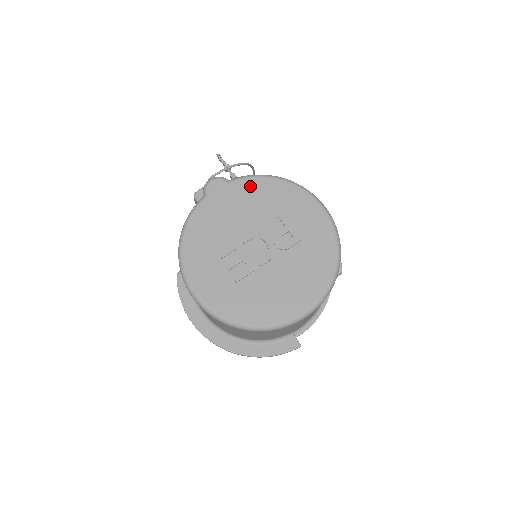
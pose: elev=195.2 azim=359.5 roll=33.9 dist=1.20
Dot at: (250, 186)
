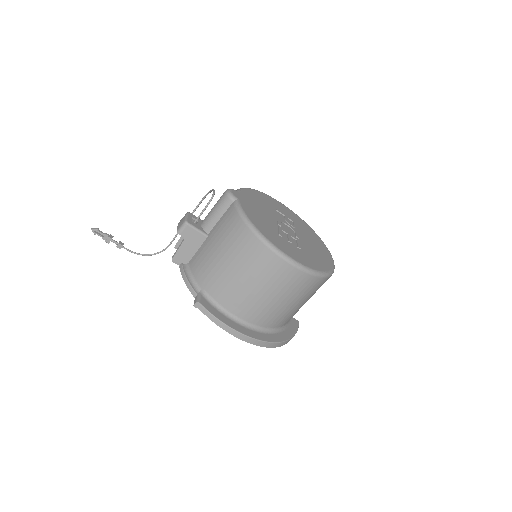
Dot at: (249, 194)
